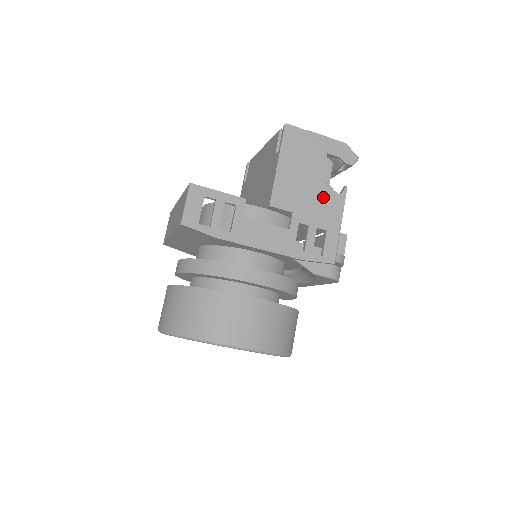
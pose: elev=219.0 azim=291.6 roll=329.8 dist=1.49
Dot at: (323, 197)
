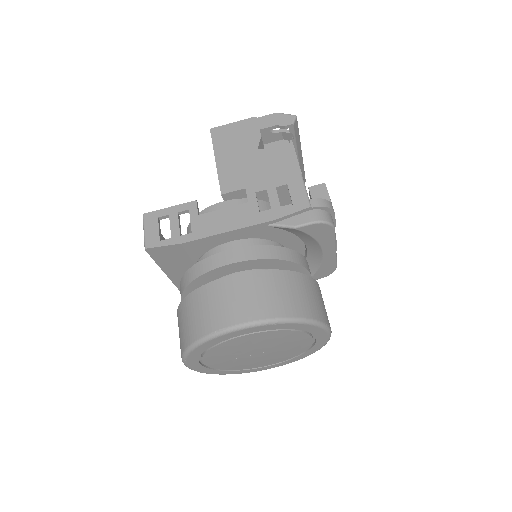
Dot at: (271, 161)
